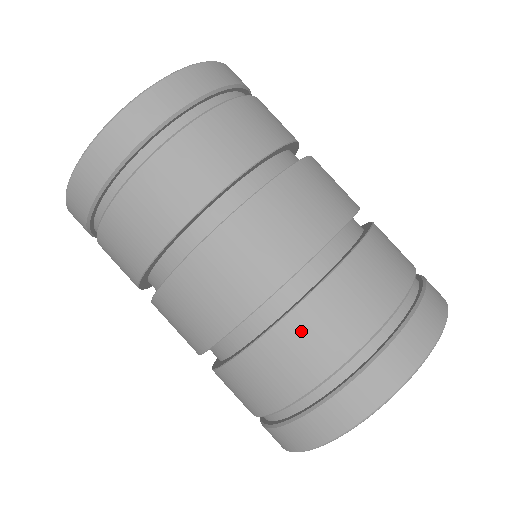
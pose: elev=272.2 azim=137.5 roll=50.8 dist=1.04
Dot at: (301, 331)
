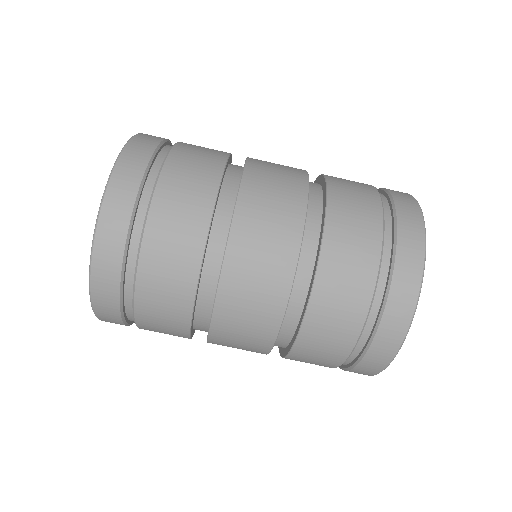
Dot at: (342, 227)
